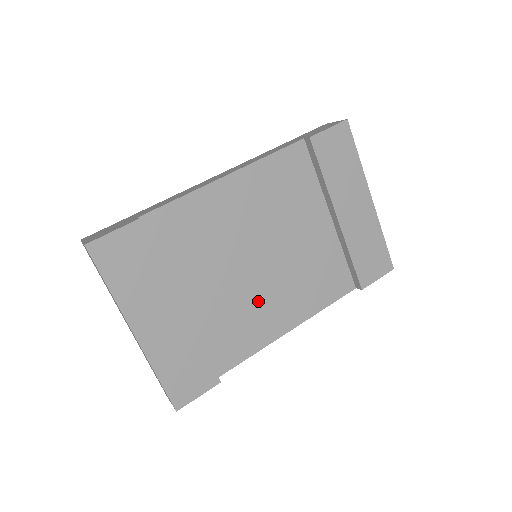
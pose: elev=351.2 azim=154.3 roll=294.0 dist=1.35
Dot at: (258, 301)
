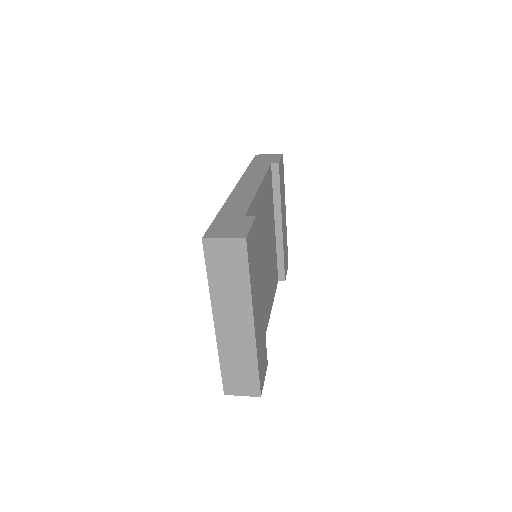
Dot at: (265, 293)
